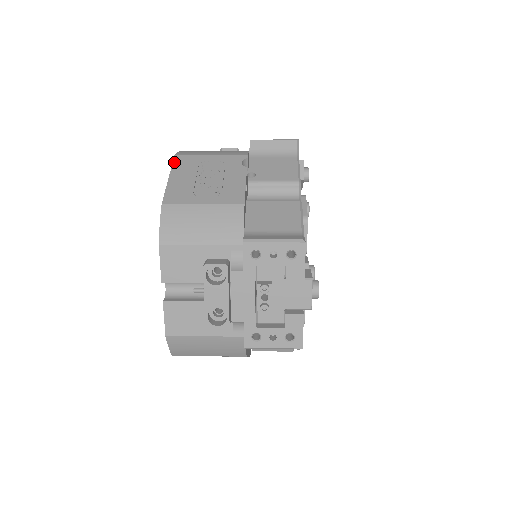
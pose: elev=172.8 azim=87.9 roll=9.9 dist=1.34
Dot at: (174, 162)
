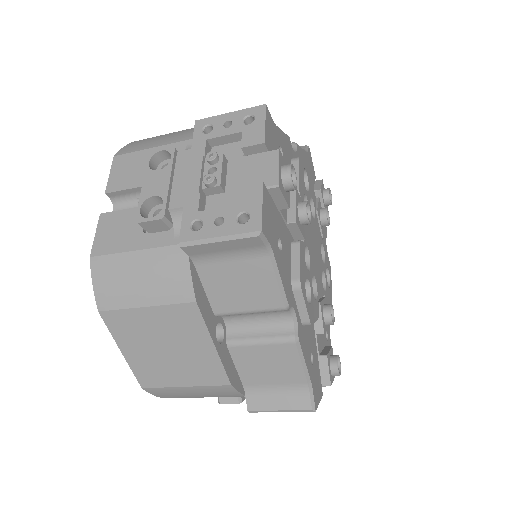
Dot at: occluded
